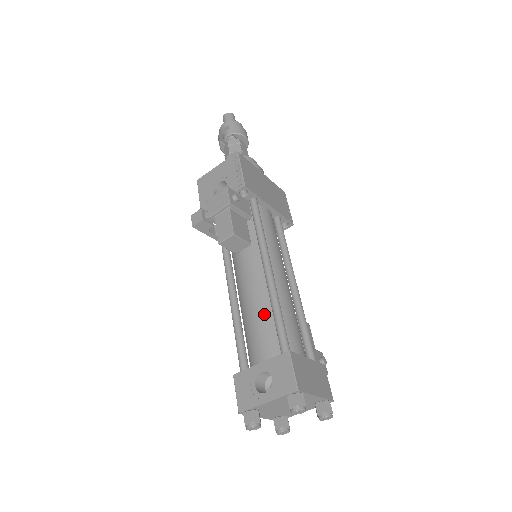
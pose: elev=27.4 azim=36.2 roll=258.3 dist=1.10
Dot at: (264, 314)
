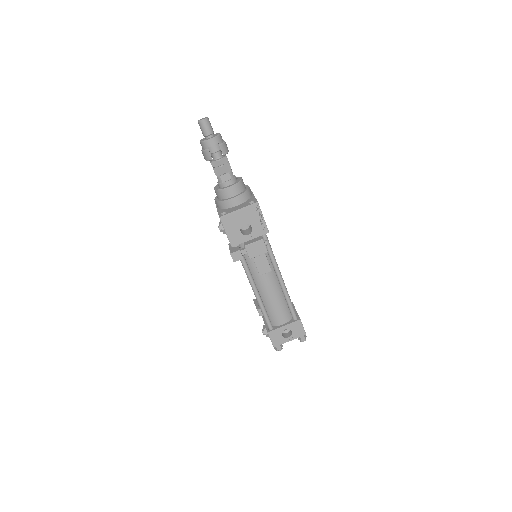
Dot at: (280, 301)
